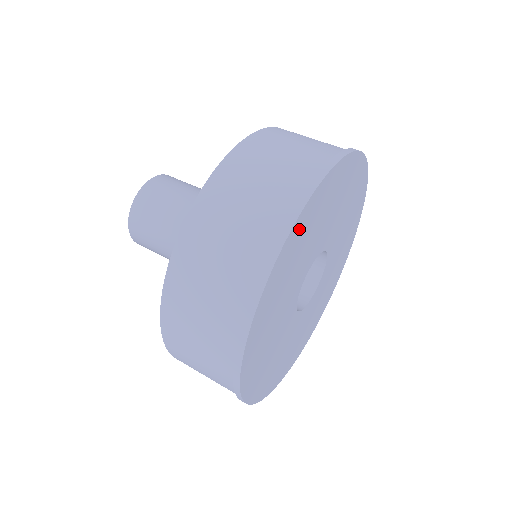
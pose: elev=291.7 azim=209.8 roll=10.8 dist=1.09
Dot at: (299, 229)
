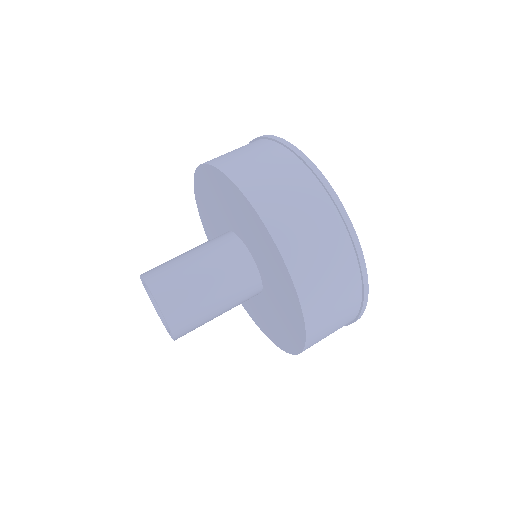
Dot at: occluded
